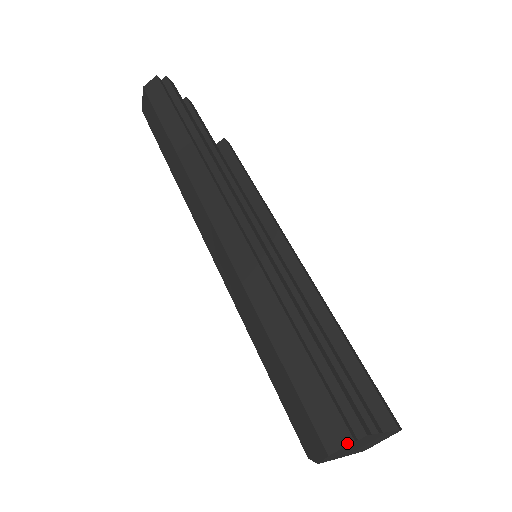
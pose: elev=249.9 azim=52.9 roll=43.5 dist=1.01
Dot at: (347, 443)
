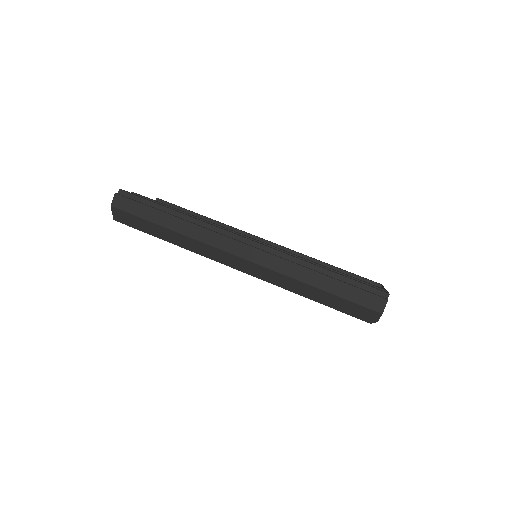
Dot at: (386, 303)
